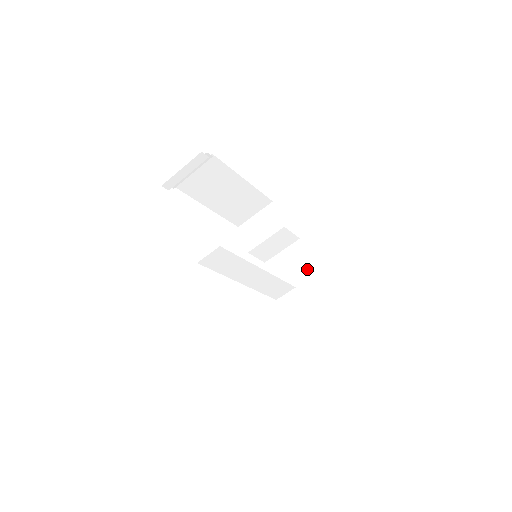
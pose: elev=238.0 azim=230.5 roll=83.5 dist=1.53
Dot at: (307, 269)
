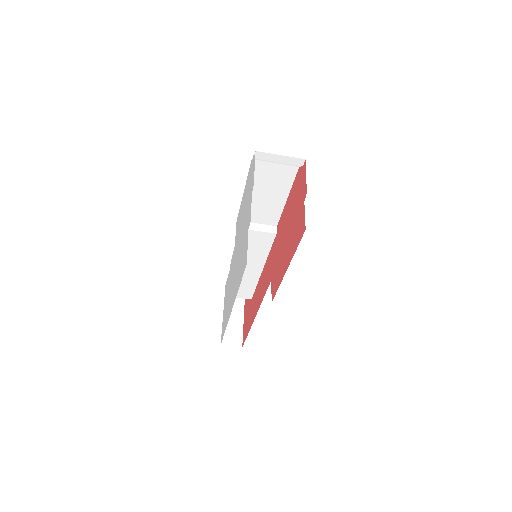
Dot at: occluded
